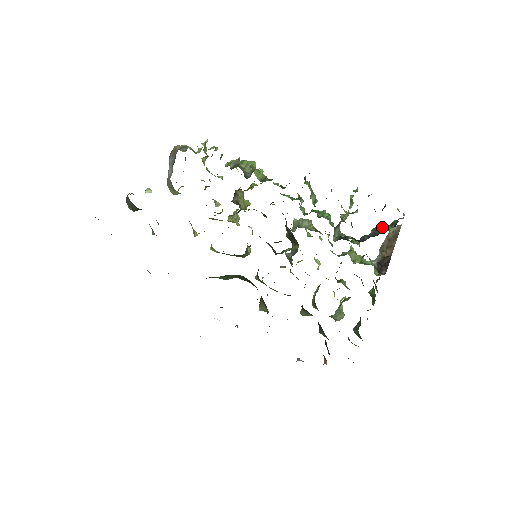
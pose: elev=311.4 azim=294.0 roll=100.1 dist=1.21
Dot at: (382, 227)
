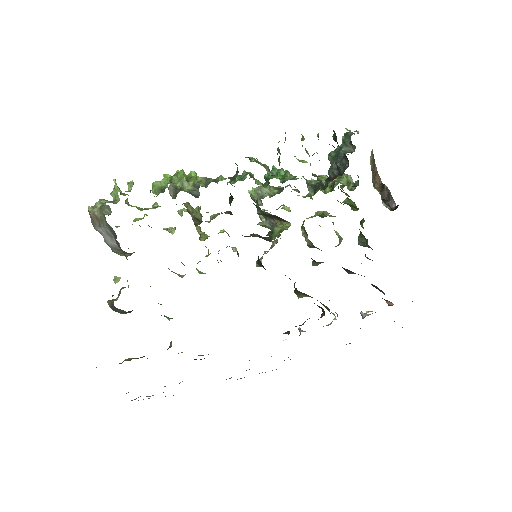
Dot at: (340, 152)
